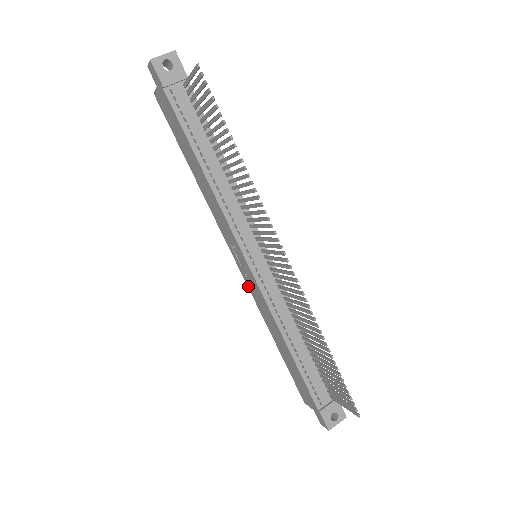
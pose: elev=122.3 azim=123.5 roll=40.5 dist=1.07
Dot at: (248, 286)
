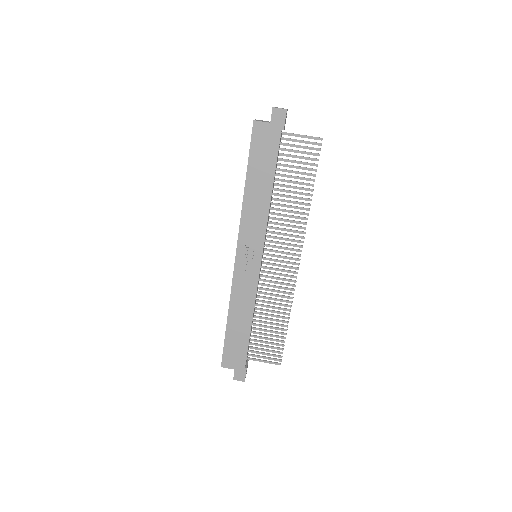
Dot at: (235, 276)
